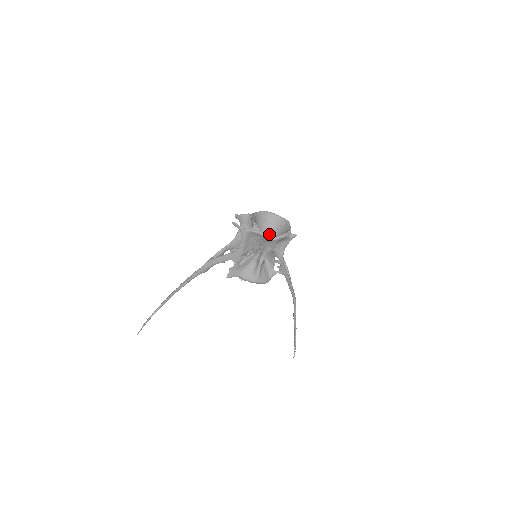
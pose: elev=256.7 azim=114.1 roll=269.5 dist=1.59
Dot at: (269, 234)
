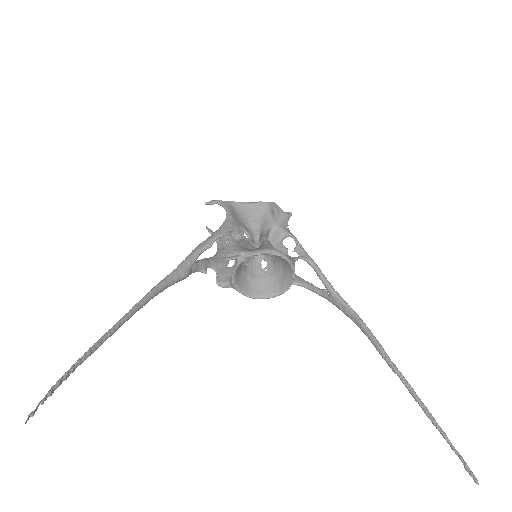
Dot at: occluded
